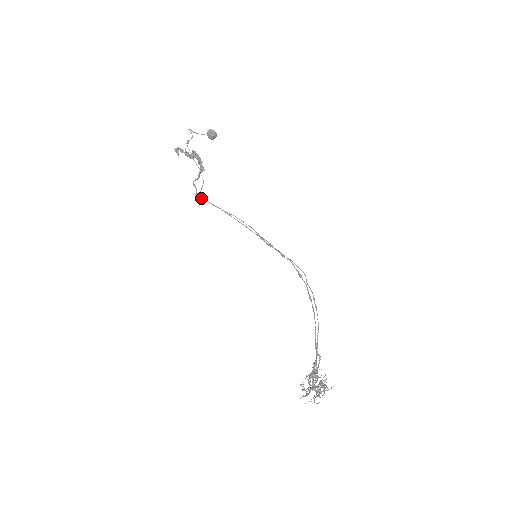
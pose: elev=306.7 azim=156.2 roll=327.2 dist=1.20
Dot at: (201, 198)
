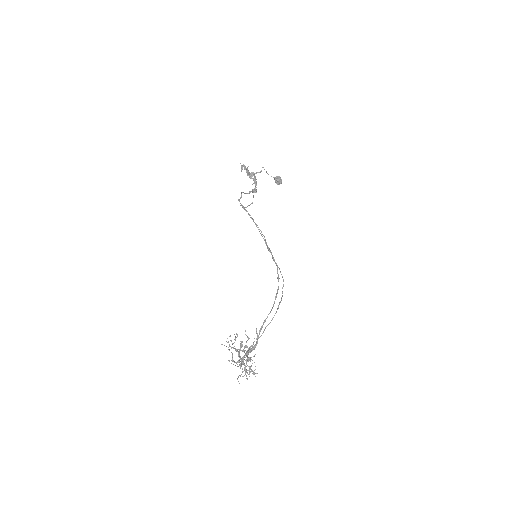
Dot at: (240, 203)
